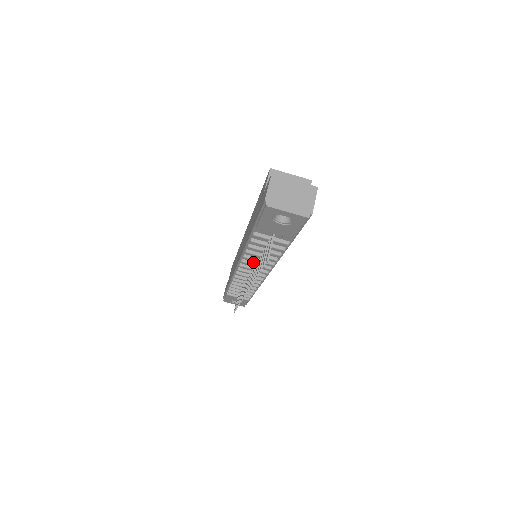
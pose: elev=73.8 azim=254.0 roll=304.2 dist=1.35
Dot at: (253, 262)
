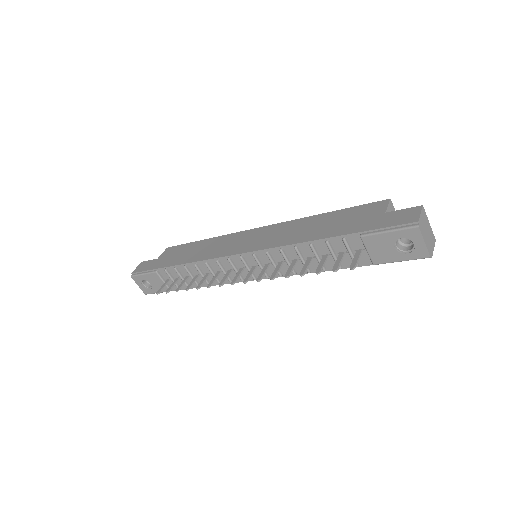
Dot at: (274, 260)
